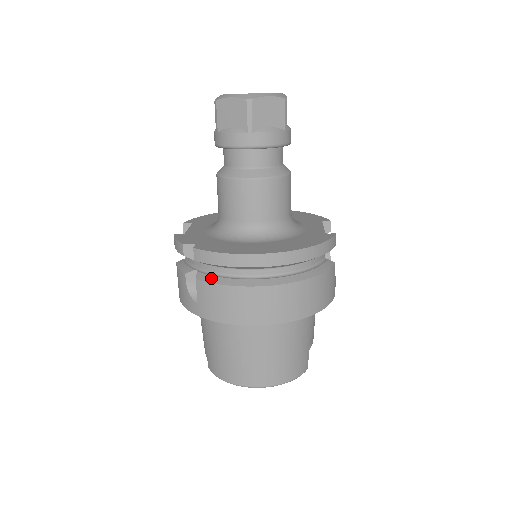
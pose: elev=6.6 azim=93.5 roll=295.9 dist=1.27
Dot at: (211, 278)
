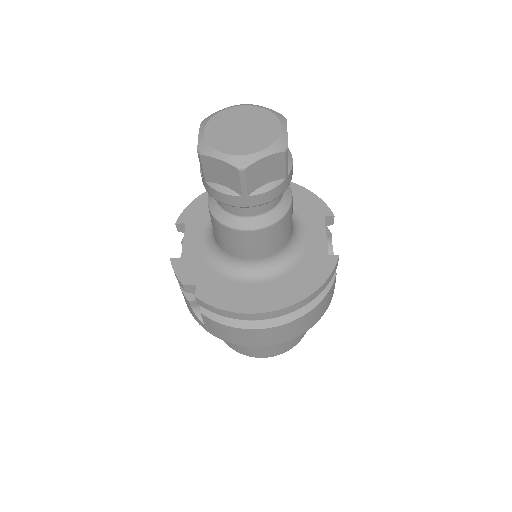
Dot at: (216, 316)
